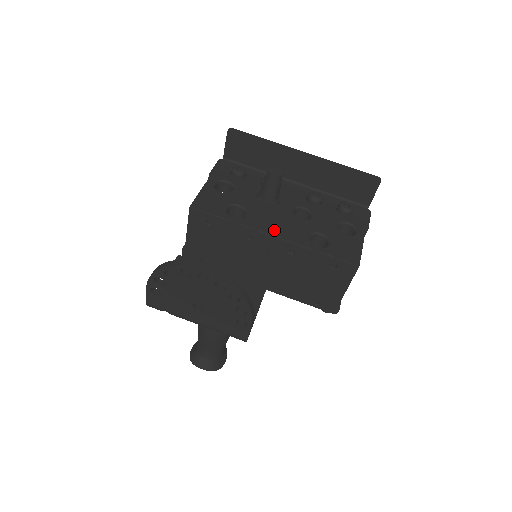
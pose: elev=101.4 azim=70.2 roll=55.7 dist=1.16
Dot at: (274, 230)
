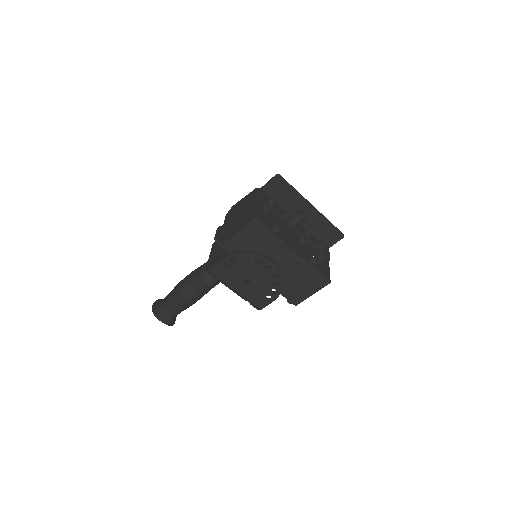
Dot at: (294, 248)
